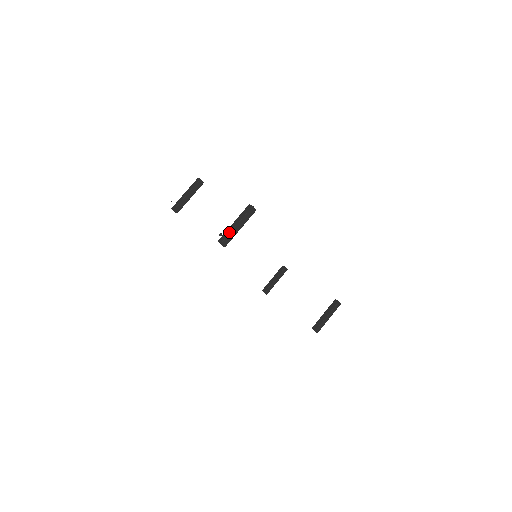
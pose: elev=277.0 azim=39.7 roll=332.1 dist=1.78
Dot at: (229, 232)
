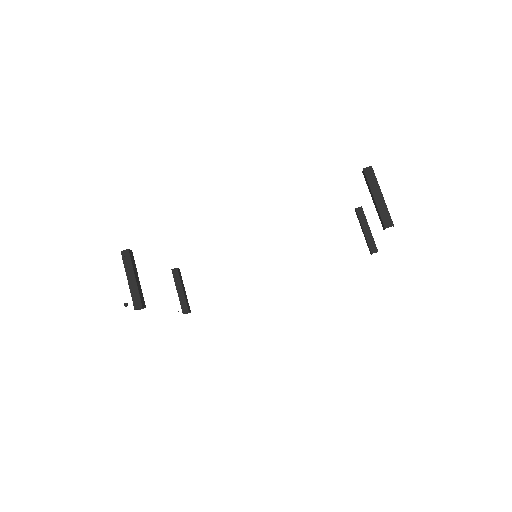
Dot at: (131, 293)
